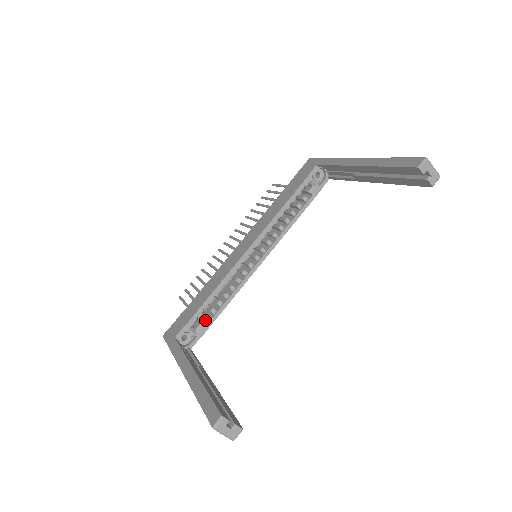
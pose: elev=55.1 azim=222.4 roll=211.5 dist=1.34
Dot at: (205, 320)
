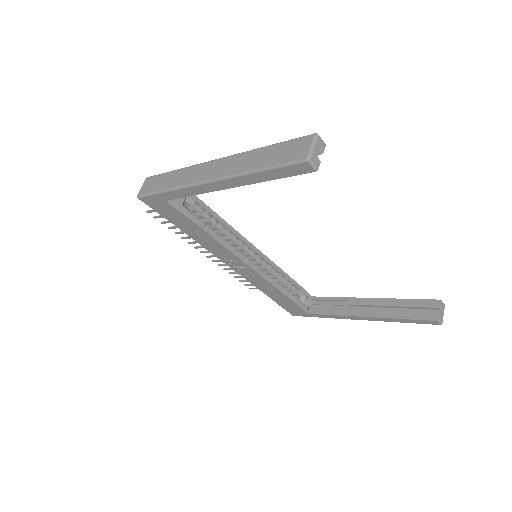
Dot at: occluded
